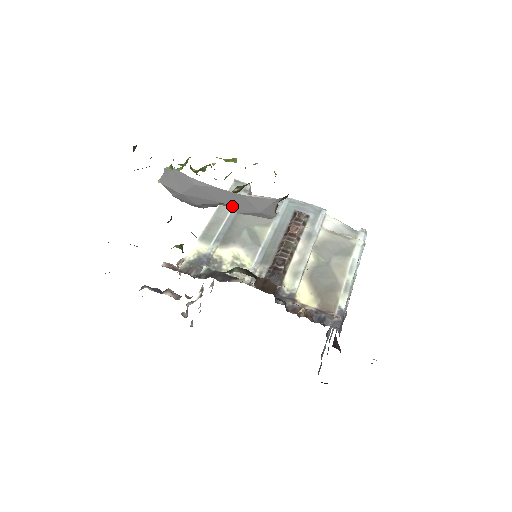
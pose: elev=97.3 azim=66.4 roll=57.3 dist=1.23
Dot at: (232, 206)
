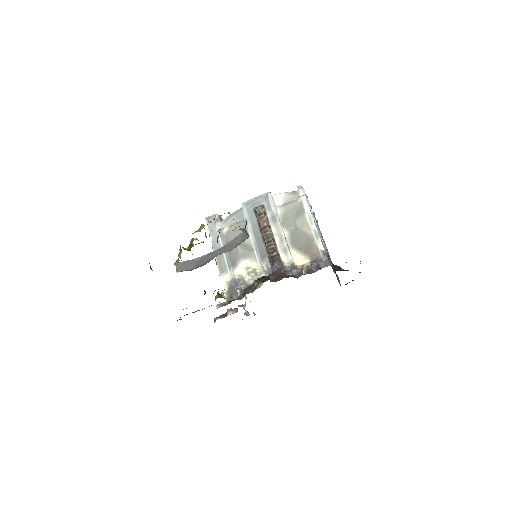
Dot at: (224, 252)
